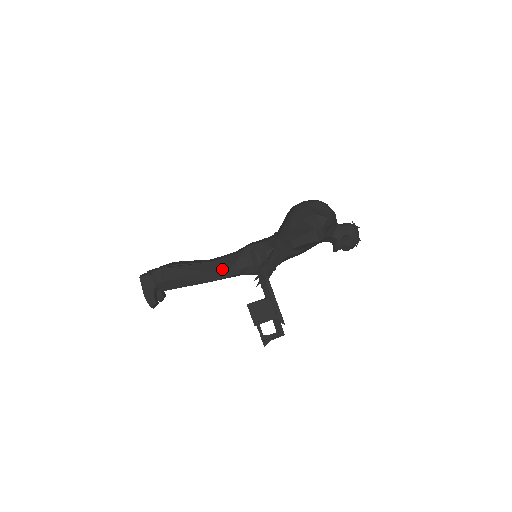
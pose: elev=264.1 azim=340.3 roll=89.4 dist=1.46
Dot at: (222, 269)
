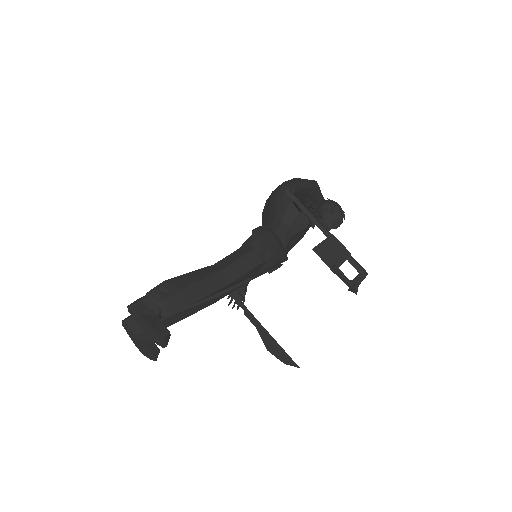
Dot at: (236, 263)
